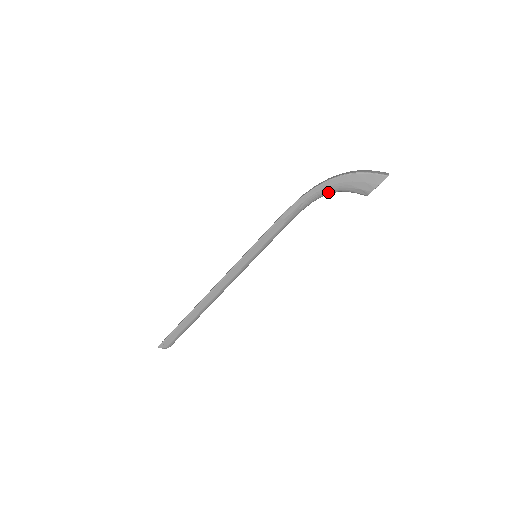
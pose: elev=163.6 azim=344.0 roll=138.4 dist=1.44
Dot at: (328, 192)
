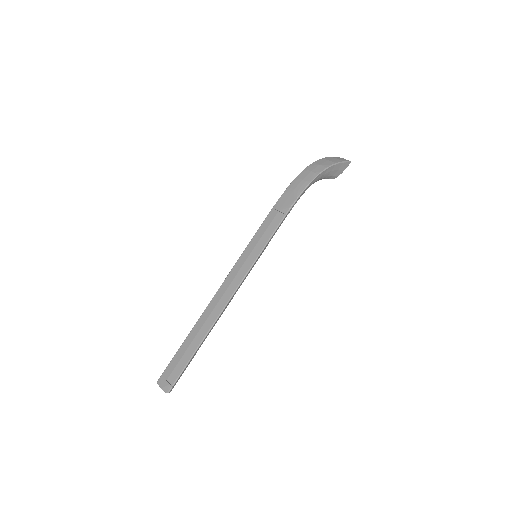
Dot at: occluded
